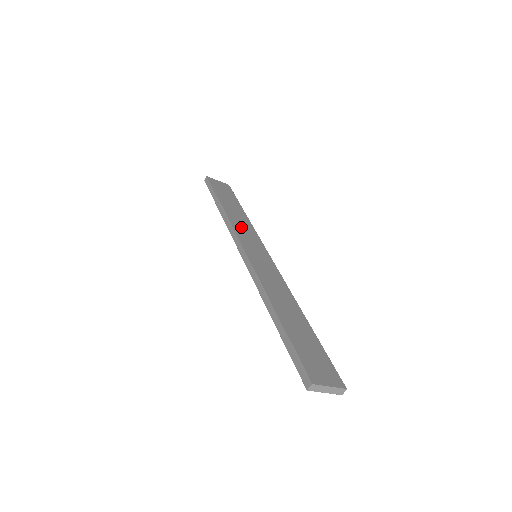
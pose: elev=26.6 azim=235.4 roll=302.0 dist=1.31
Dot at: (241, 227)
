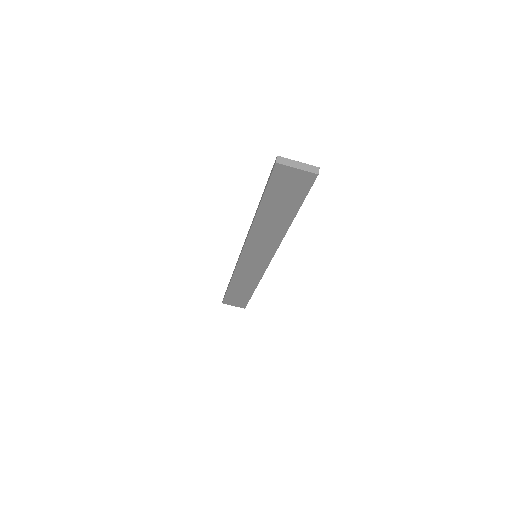
Dot at: occluded
